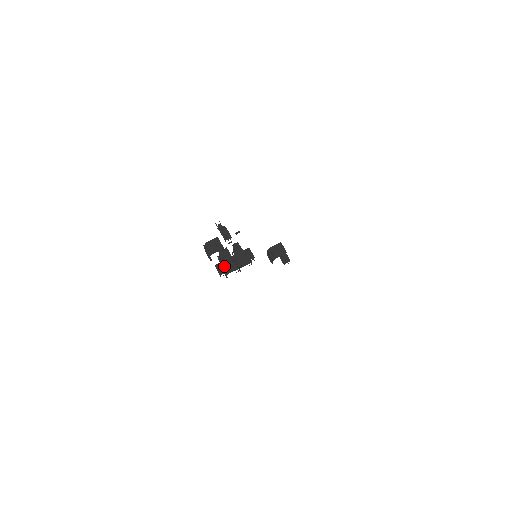
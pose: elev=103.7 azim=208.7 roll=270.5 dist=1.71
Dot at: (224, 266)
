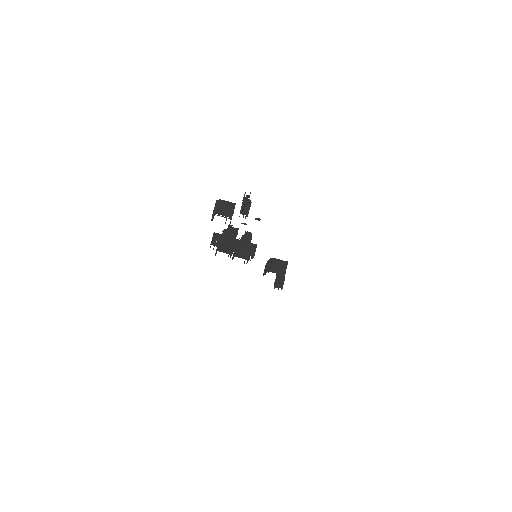
Dot at: (221, 240)
